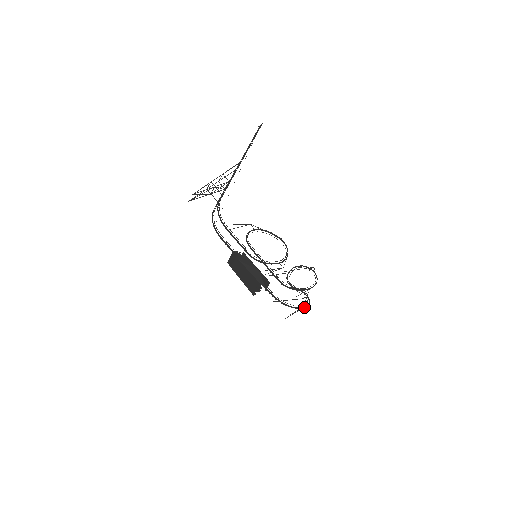
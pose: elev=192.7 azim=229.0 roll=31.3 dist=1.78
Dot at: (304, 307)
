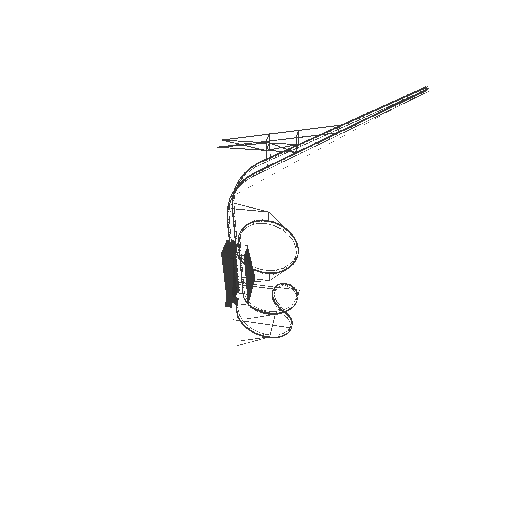
Dot at: occluded
